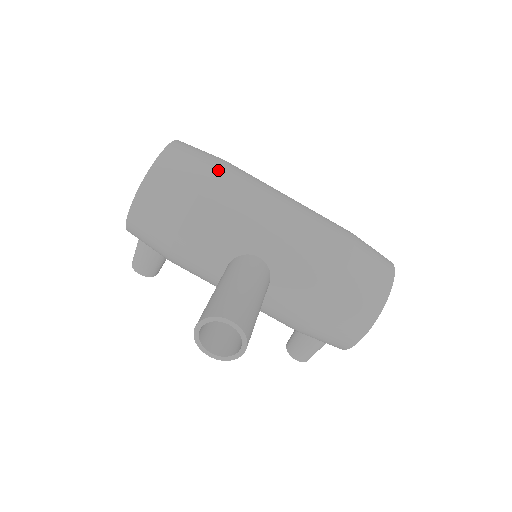
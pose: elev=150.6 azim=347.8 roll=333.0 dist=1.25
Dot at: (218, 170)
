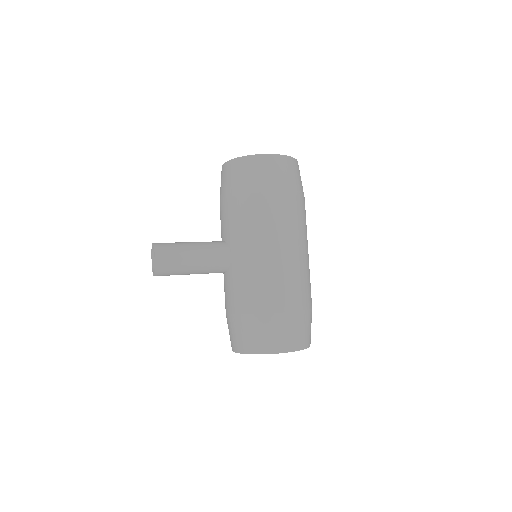
Dot at: (267, 194)
